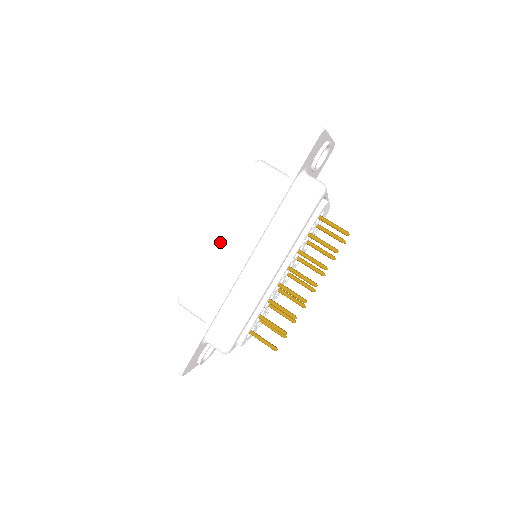
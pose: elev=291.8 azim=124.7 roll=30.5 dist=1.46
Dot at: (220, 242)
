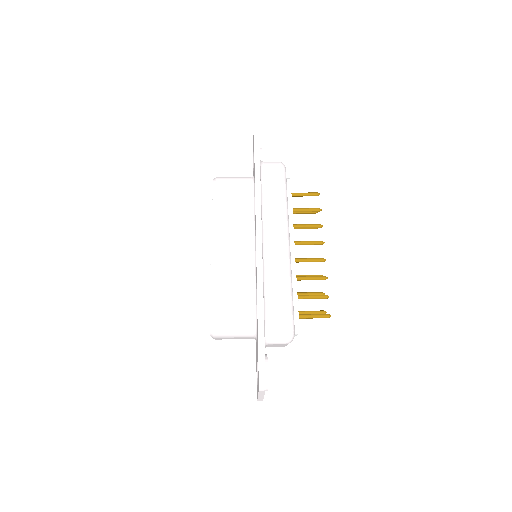
Dot at: (223, 246)
